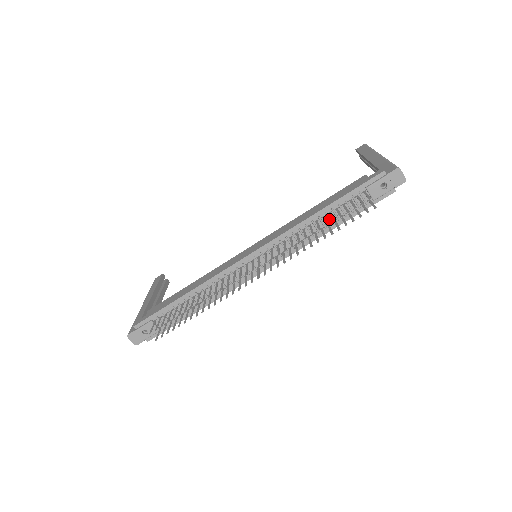
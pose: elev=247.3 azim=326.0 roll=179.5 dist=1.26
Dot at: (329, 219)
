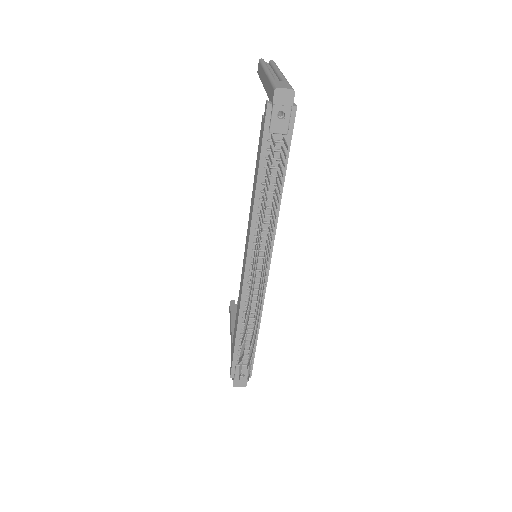
Dot at: (270, 185)
